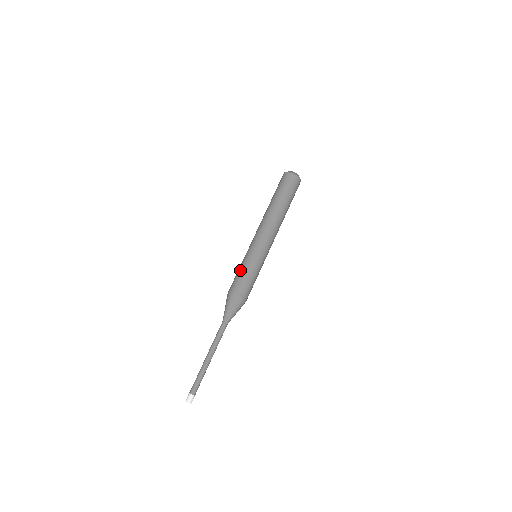
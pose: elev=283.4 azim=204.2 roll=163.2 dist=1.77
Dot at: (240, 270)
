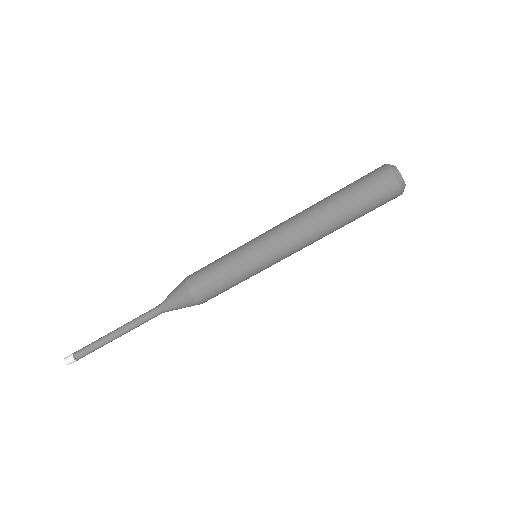
Dot at: (219, 259)
